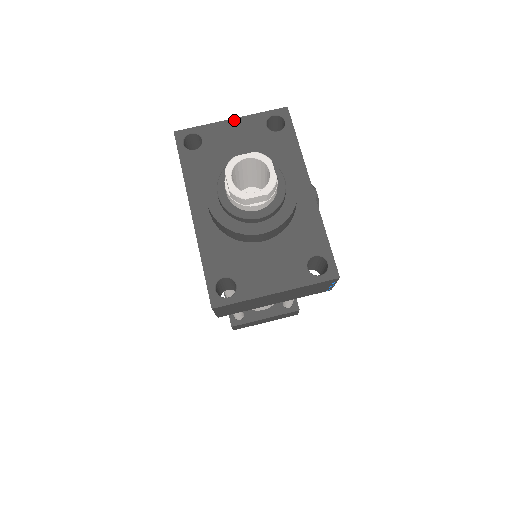
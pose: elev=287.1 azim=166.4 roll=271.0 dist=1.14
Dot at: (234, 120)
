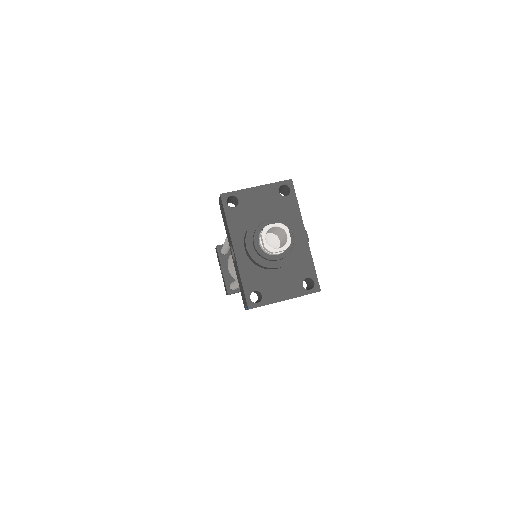
Dot at: (258, 187)
